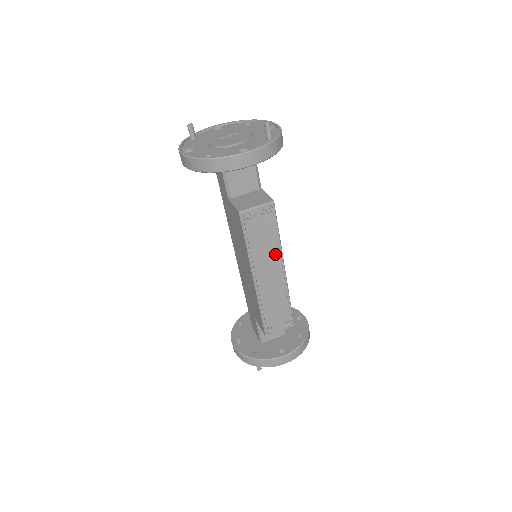
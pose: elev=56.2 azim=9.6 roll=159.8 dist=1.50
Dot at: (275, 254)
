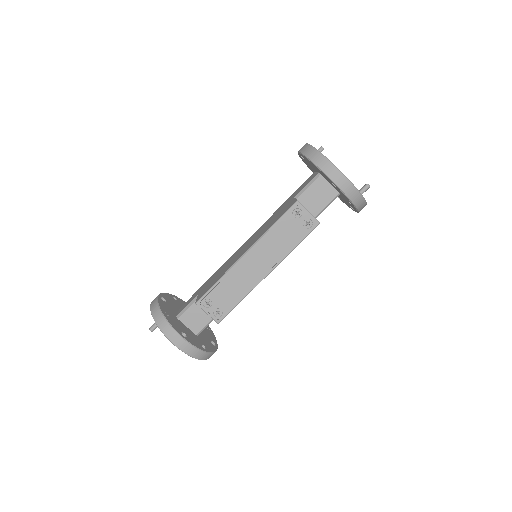
Dot at: (277, 256)
